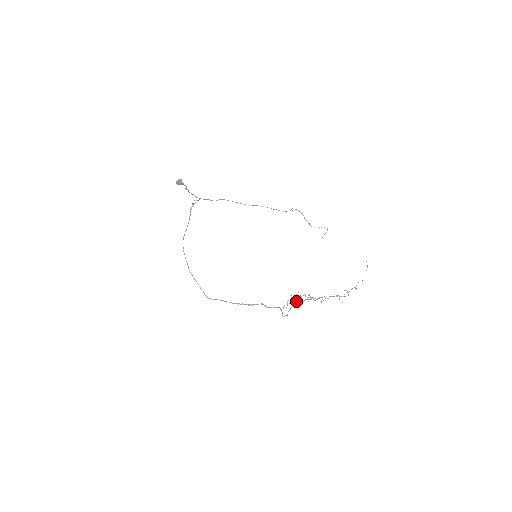
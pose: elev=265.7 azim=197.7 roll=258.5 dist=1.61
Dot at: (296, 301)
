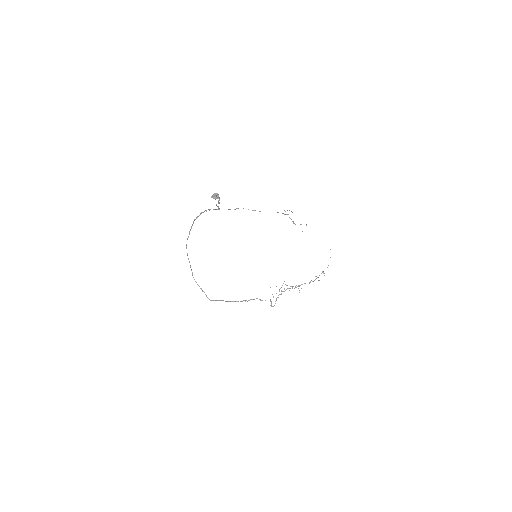
Dot at: occluded
